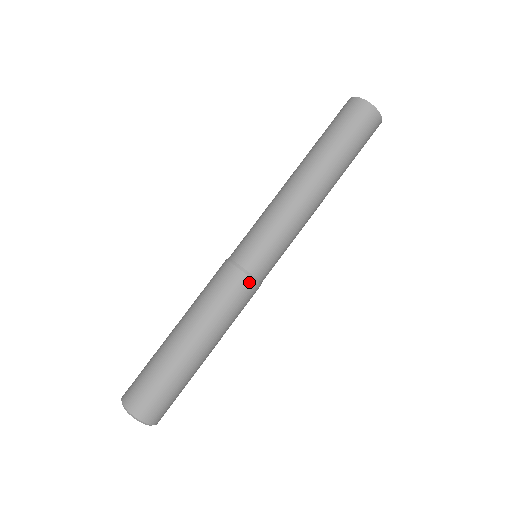
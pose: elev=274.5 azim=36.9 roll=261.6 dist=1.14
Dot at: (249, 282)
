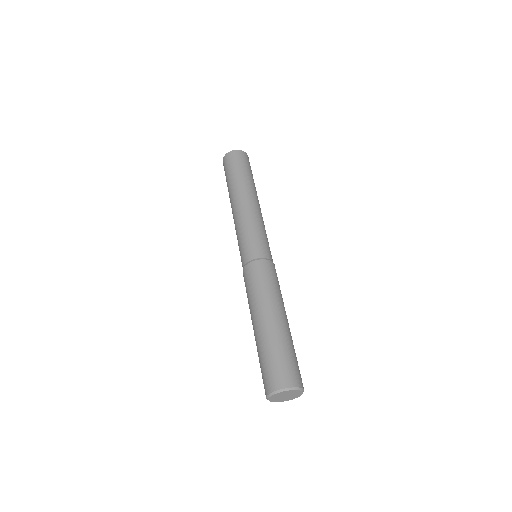
Dot at: (263, 262)
